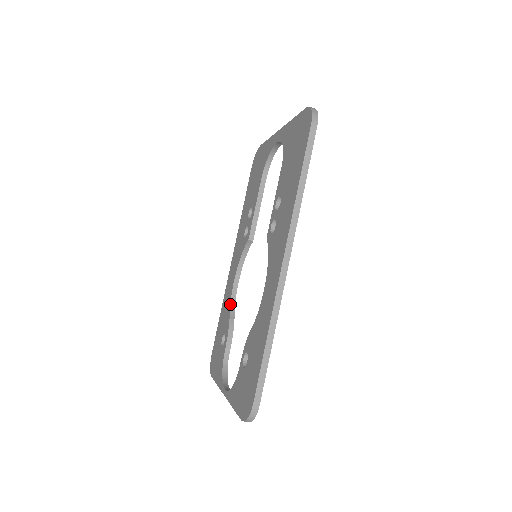
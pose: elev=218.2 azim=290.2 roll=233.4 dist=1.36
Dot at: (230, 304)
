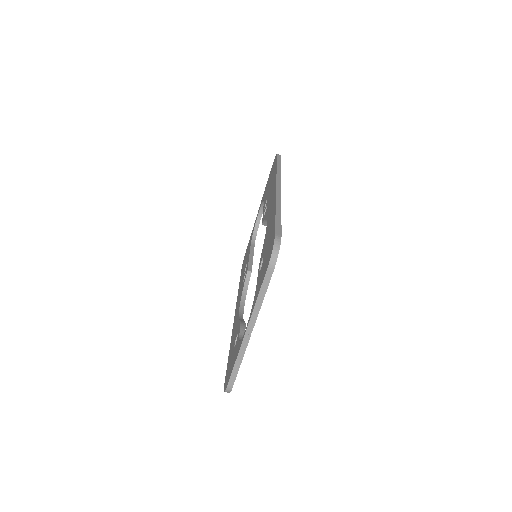
Dot at: (238, 318)
